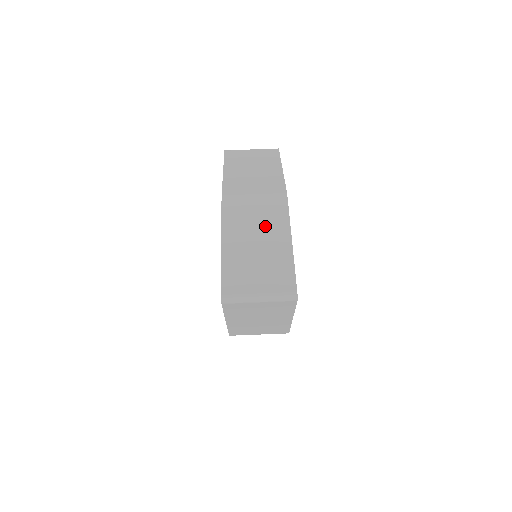
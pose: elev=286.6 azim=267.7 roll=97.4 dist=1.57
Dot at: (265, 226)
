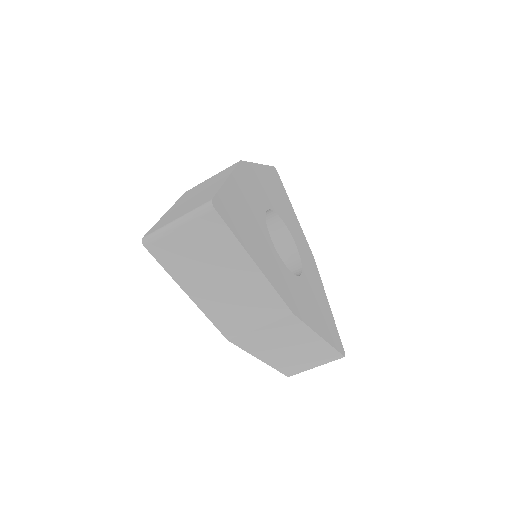
Dot at: (290, 341)
